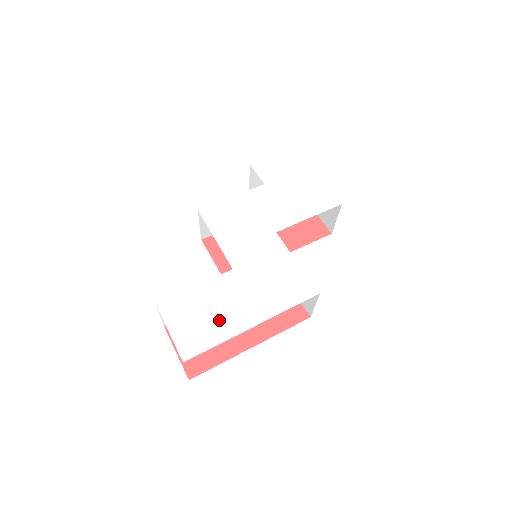
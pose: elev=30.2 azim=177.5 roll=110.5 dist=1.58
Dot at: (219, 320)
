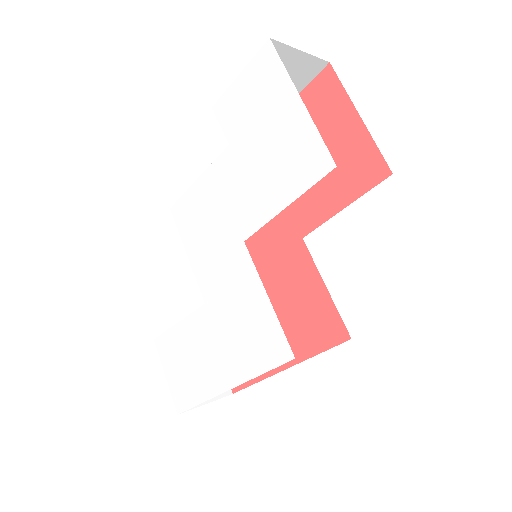
Dot at: (198, 373)
